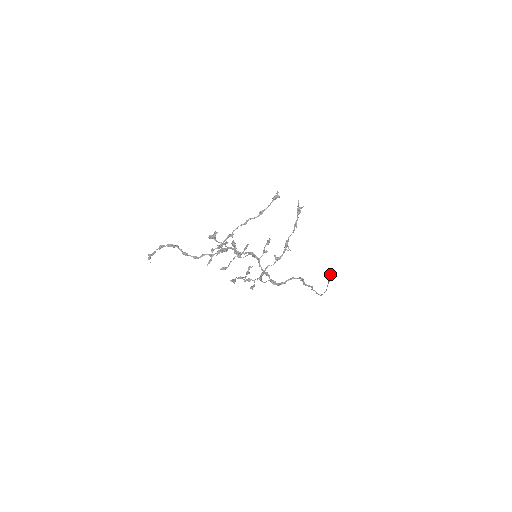
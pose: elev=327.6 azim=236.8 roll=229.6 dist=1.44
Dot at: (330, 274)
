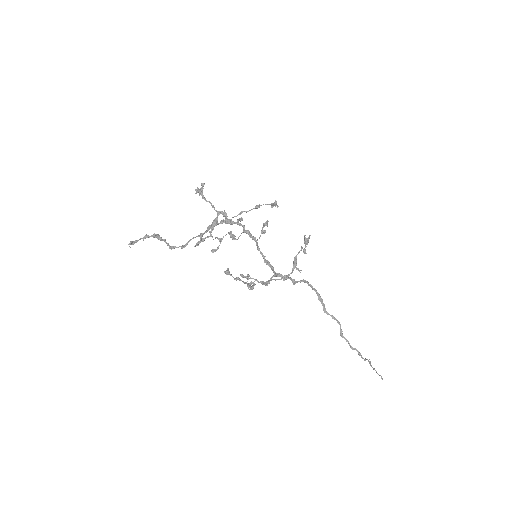
Dot at: occluded
